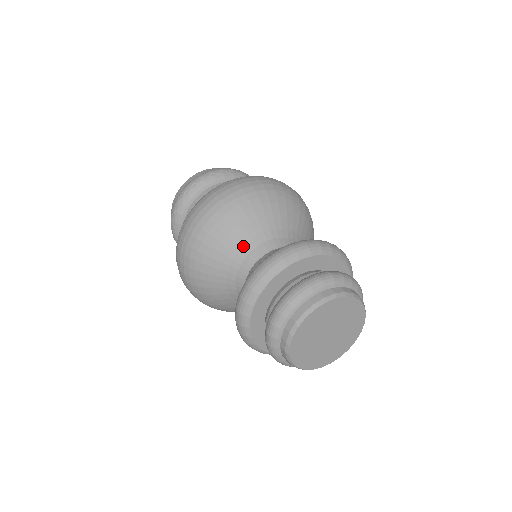
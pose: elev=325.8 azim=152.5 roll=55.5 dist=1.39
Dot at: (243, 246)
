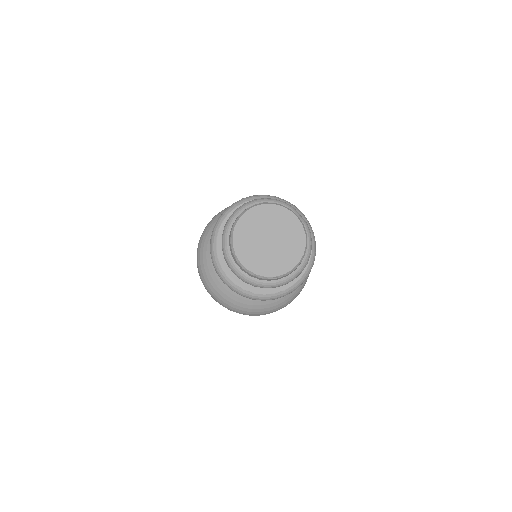
Dot at: occluded
